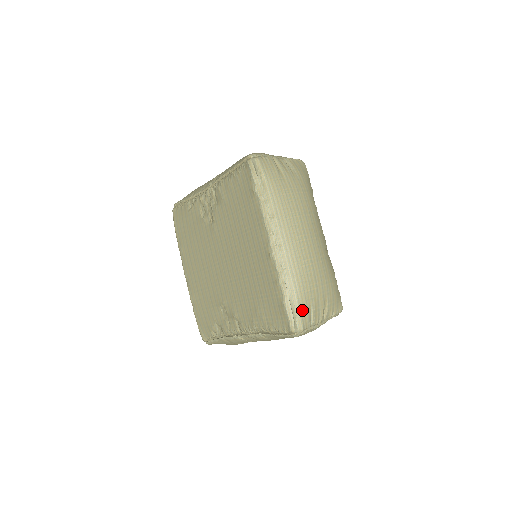
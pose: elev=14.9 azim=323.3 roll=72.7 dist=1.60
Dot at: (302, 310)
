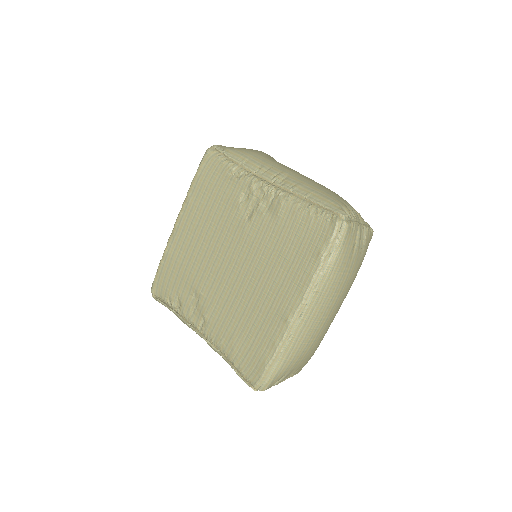
Dot at: (277, 377)
